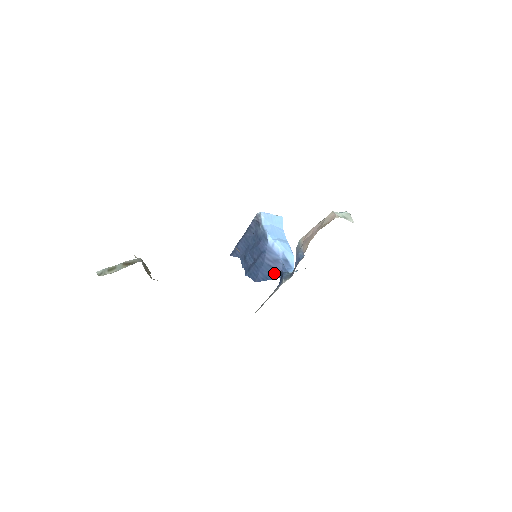
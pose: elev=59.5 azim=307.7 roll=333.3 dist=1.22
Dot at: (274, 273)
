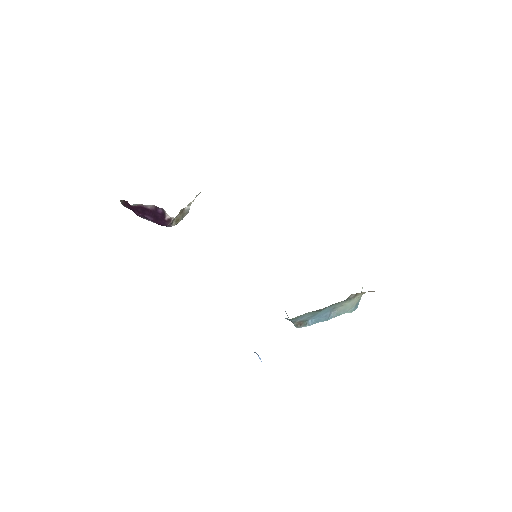
Dot at: occluded
